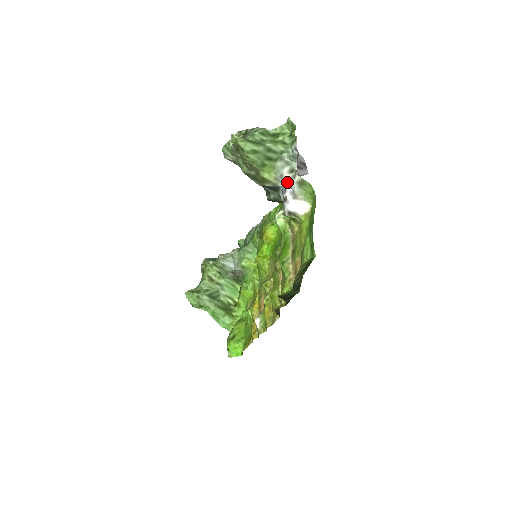
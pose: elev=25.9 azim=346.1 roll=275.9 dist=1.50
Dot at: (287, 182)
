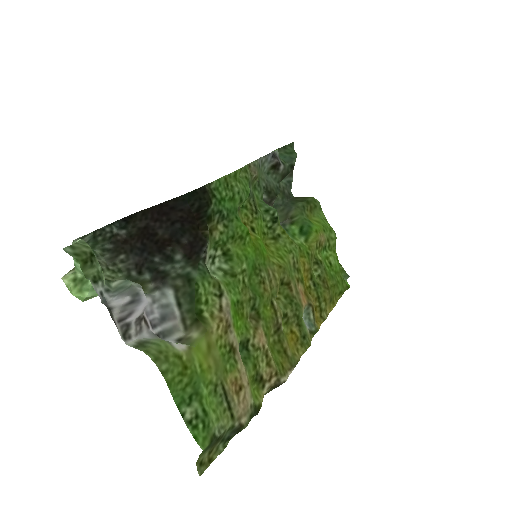
Dot at: (144, 314)
